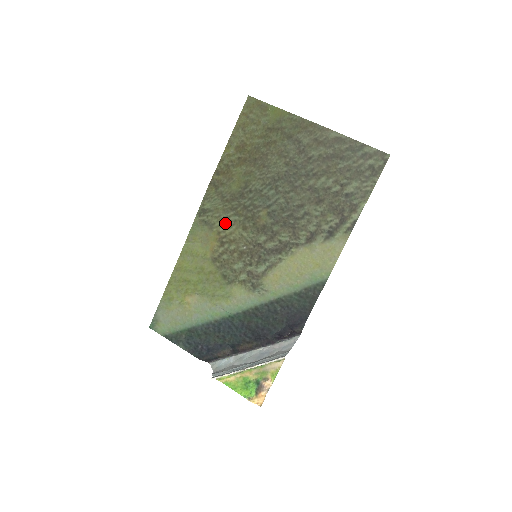
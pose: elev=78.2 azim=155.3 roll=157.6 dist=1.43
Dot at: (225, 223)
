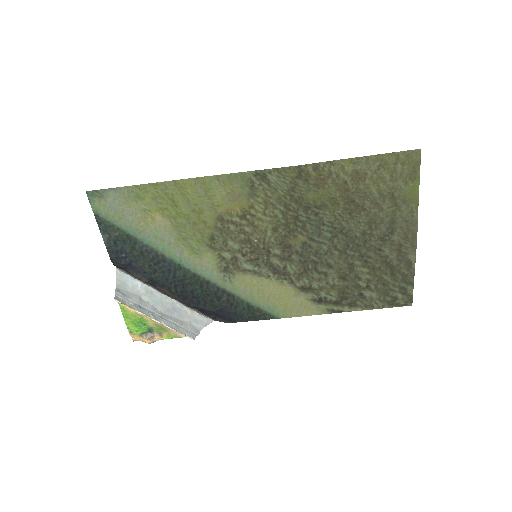
Dot at: (267, 207)
